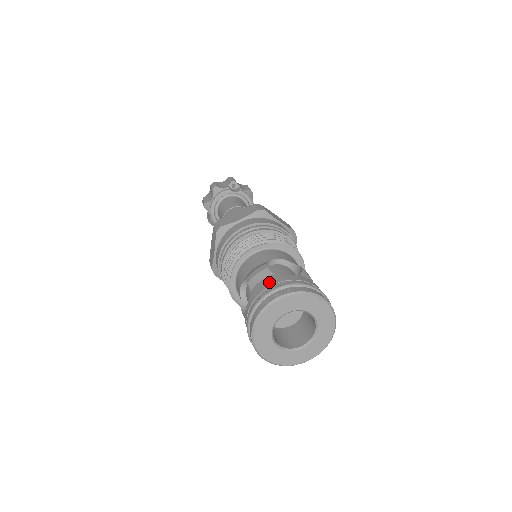
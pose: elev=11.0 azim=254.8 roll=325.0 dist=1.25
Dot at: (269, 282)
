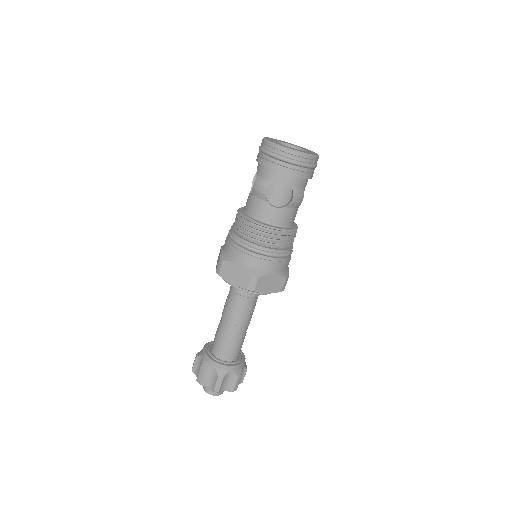
Dot at: occluded
